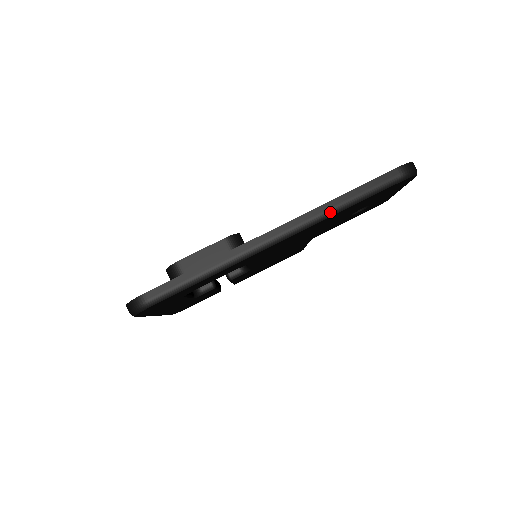
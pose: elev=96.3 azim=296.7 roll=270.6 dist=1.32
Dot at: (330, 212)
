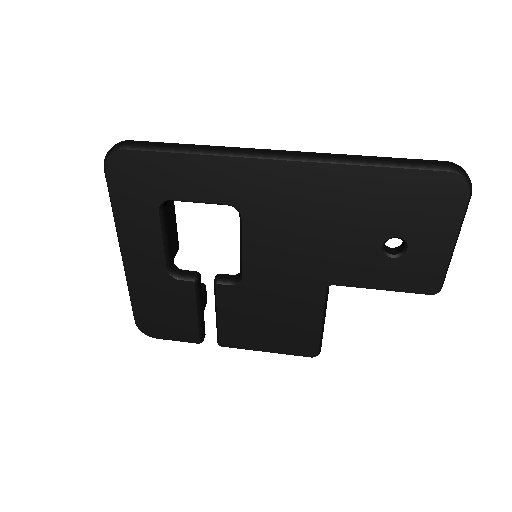
Dot at: (348, 160)
